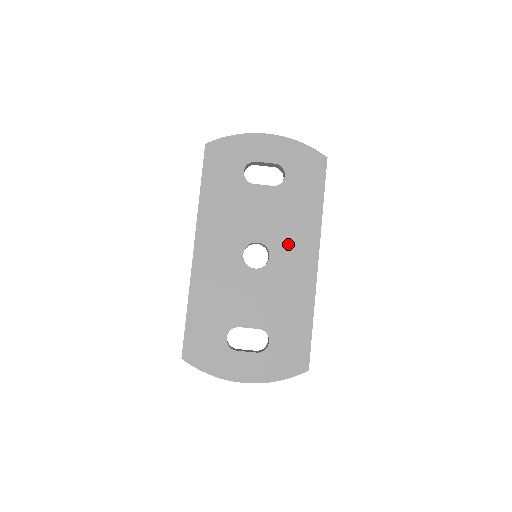
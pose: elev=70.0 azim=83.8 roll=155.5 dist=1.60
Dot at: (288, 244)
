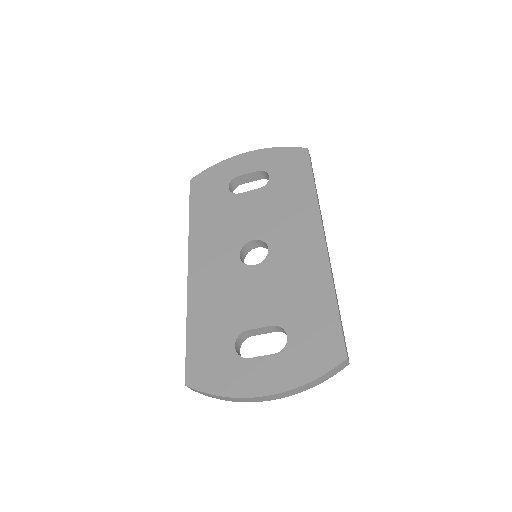
Dot at: (286, 231)
